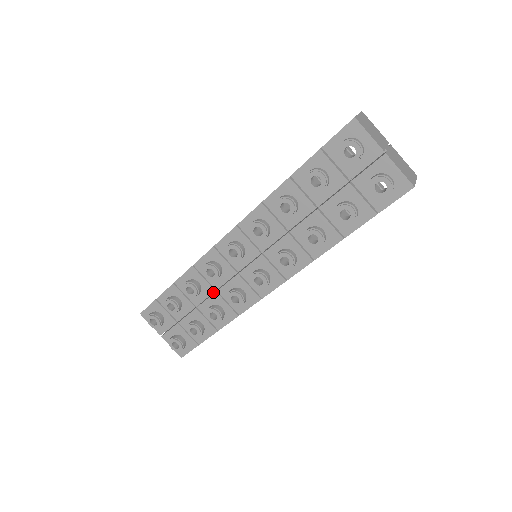
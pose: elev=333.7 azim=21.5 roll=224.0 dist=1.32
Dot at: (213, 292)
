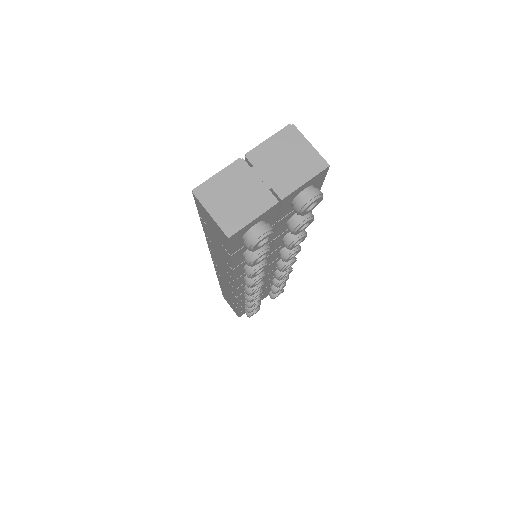
Dot at: occluded
